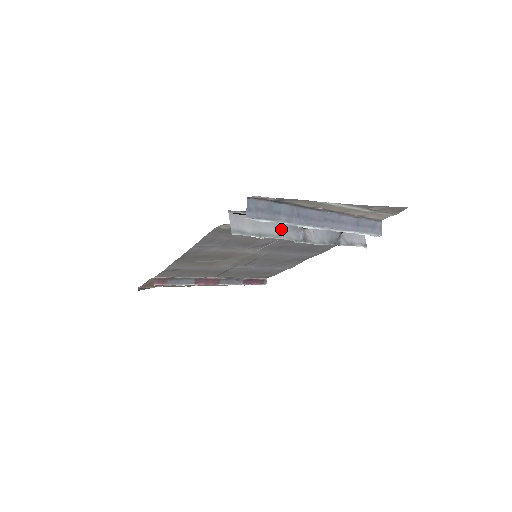
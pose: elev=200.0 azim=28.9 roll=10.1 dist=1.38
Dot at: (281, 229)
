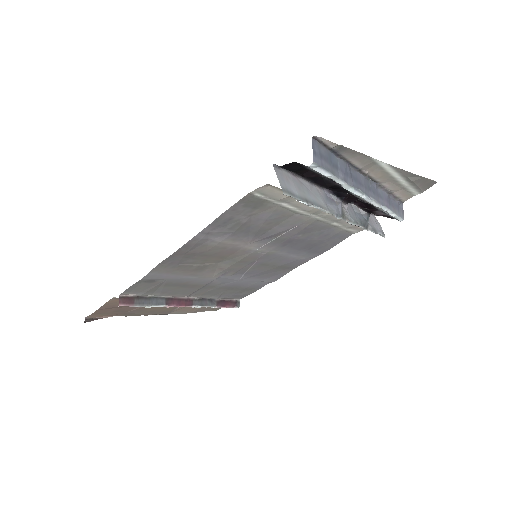
Dot at: (321, 199)
